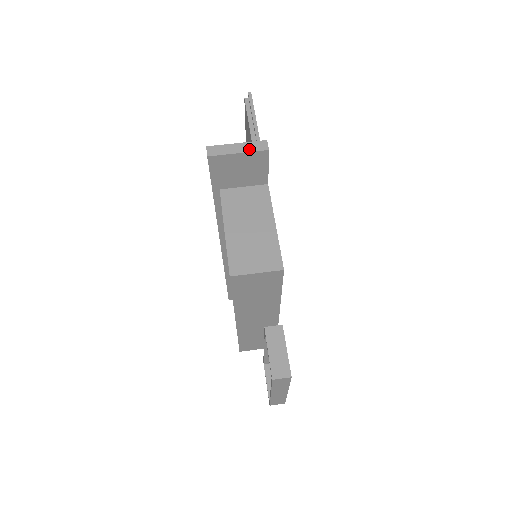
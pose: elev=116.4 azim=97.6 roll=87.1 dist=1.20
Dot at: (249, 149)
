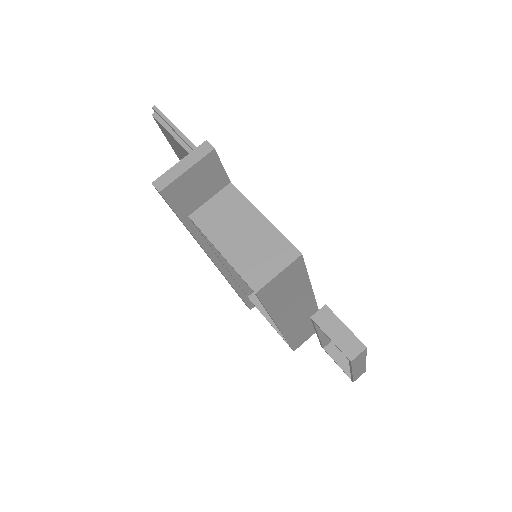
Dot at: (195, 160)
